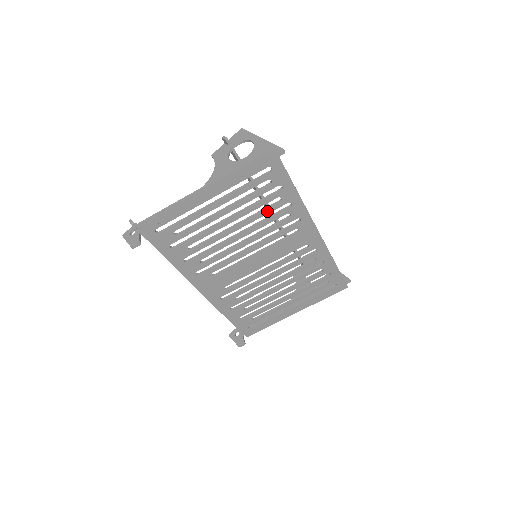
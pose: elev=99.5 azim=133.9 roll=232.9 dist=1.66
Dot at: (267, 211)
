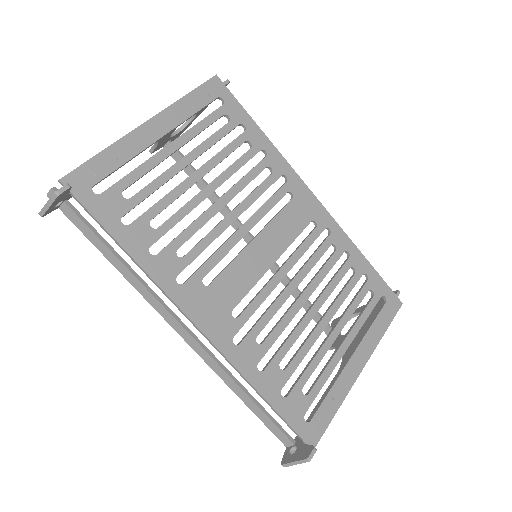
Dot at: (240, 162)
